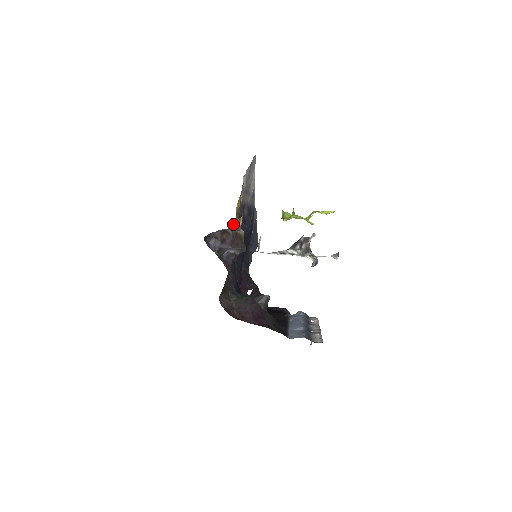
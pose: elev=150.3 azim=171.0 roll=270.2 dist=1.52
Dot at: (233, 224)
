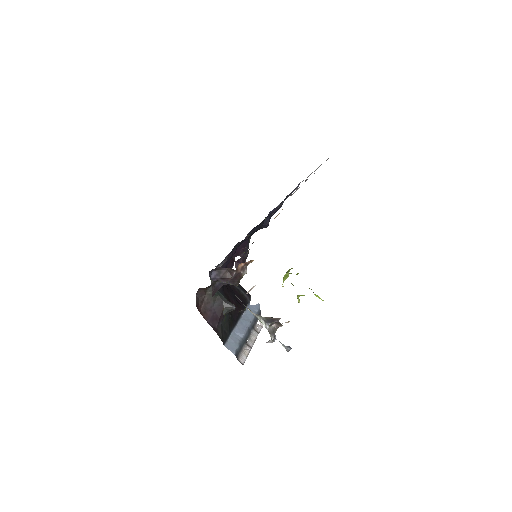
Dot at: (243, 264)
